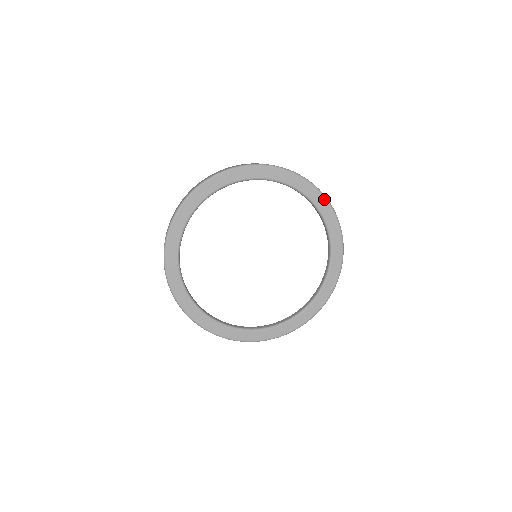
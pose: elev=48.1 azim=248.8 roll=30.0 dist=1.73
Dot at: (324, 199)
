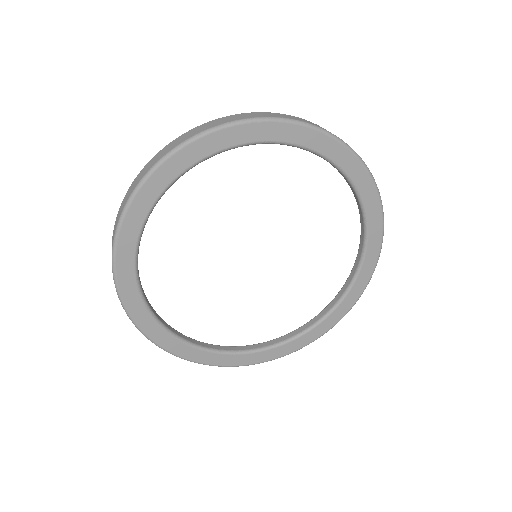
Dot at: (358, 161)
